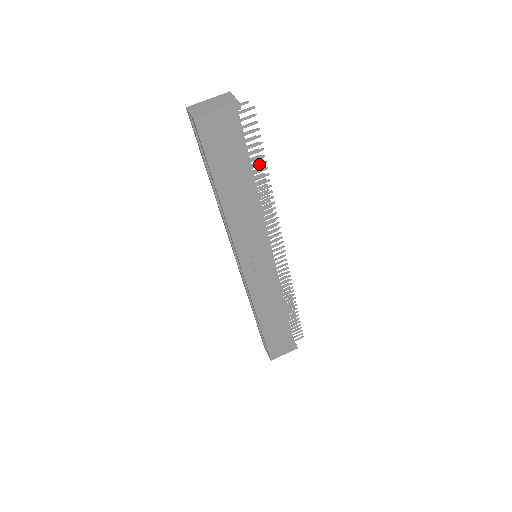
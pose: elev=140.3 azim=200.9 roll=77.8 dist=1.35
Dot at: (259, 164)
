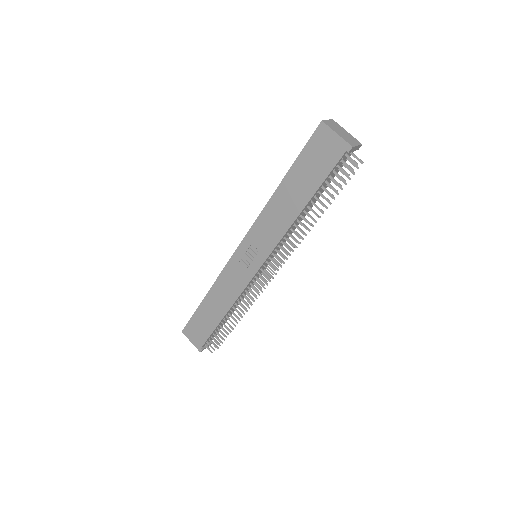
Dot at: (321, 201)
